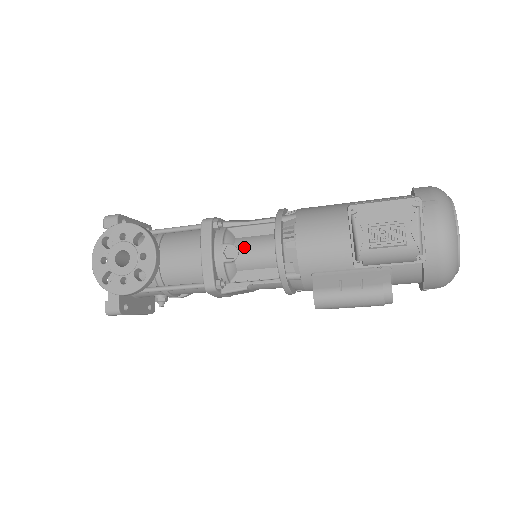
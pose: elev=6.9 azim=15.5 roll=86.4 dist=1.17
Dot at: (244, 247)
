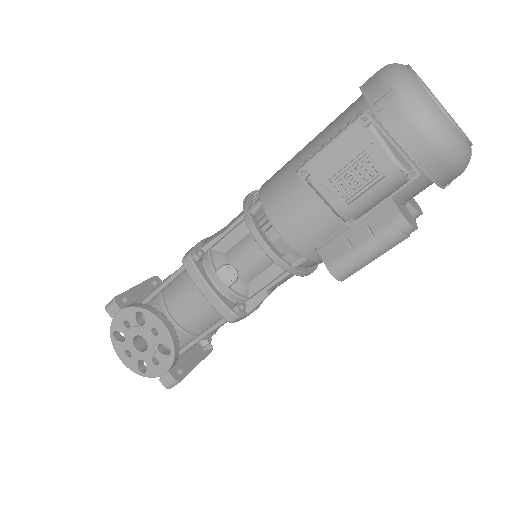
Dot at: (237, 259)
